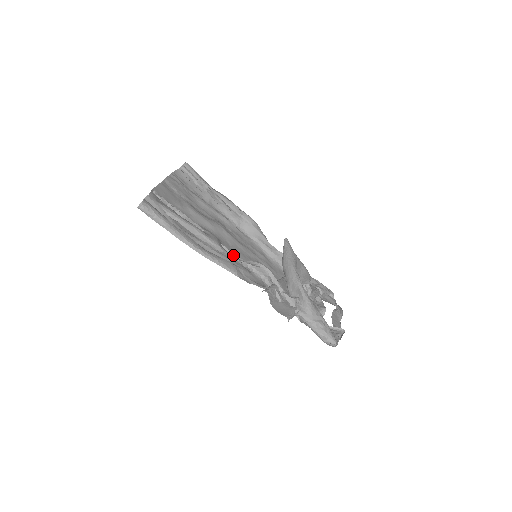
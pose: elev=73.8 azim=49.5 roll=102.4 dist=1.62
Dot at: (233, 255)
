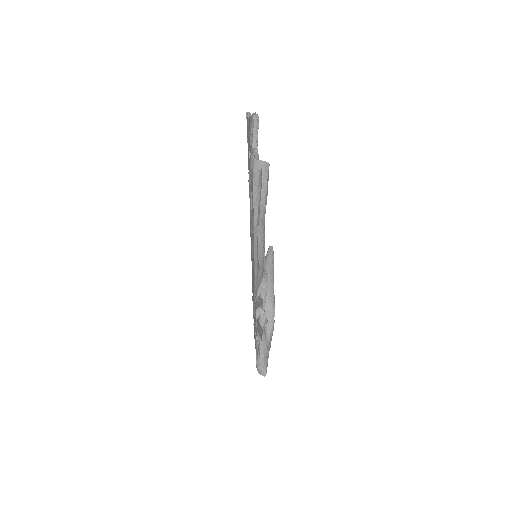
Dot at: occluded
